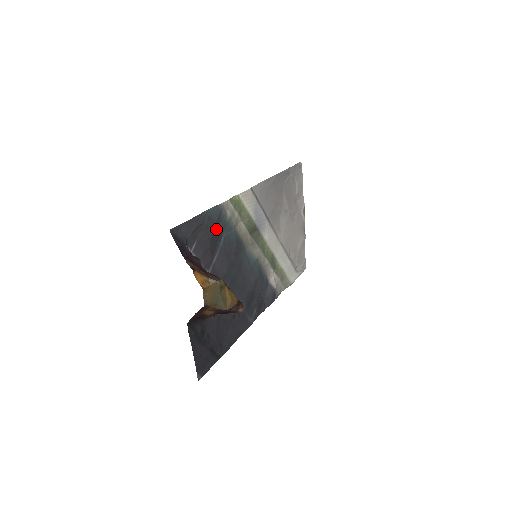
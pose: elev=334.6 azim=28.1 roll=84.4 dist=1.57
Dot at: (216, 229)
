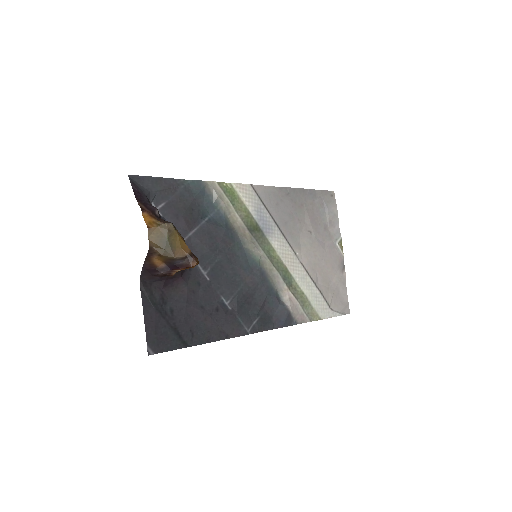
Dot at: (197, 204)
